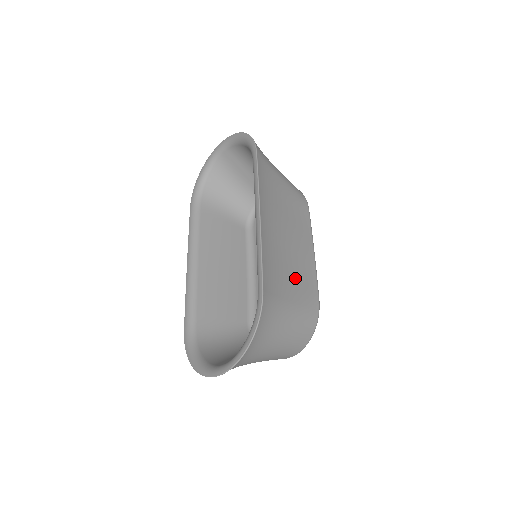
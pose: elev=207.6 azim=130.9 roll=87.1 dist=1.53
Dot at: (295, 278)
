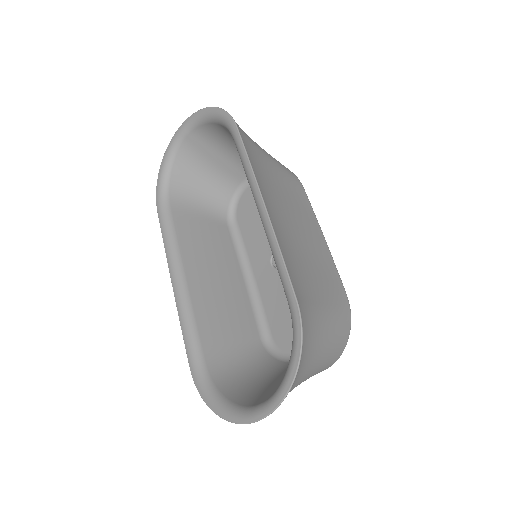
Dot at: (318, 274)
